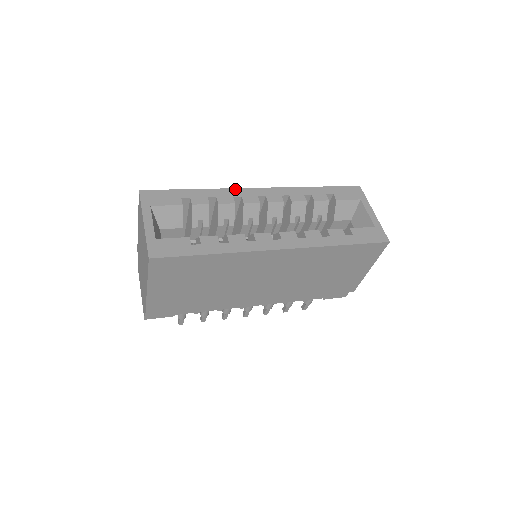
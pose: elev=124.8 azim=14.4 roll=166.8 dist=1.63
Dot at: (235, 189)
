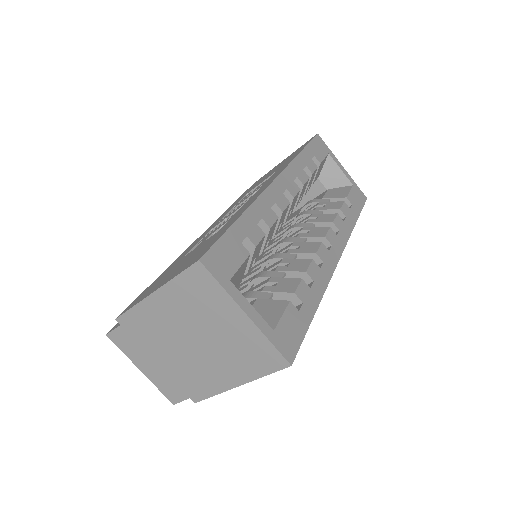
Dot at: (264, 194)
